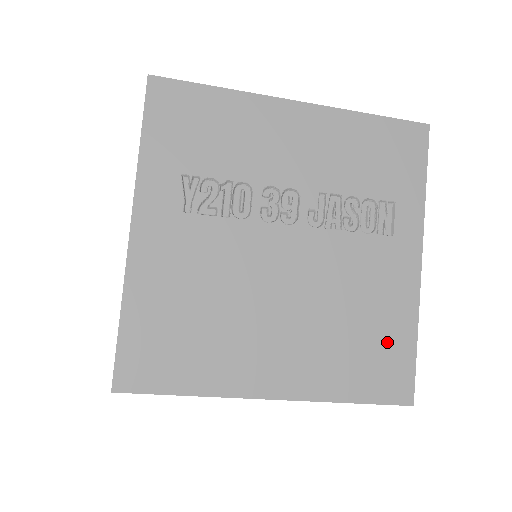
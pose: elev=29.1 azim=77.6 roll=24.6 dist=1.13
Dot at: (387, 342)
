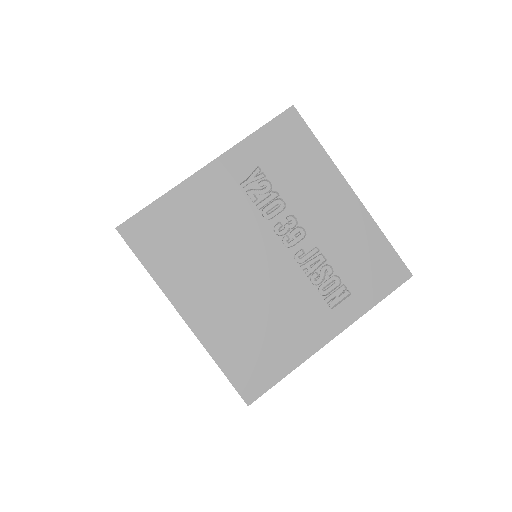
Dot at: (270, 358)
